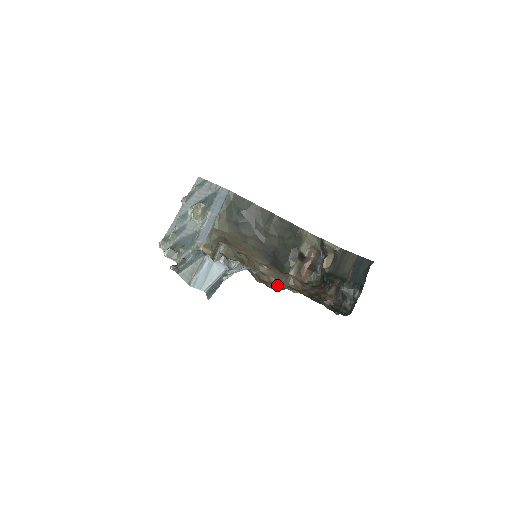
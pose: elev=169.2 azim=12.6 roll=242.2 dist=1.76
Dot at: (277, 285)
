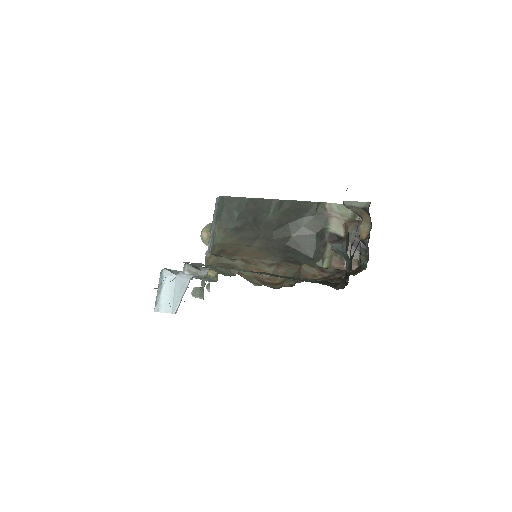
Dot at: occluded
